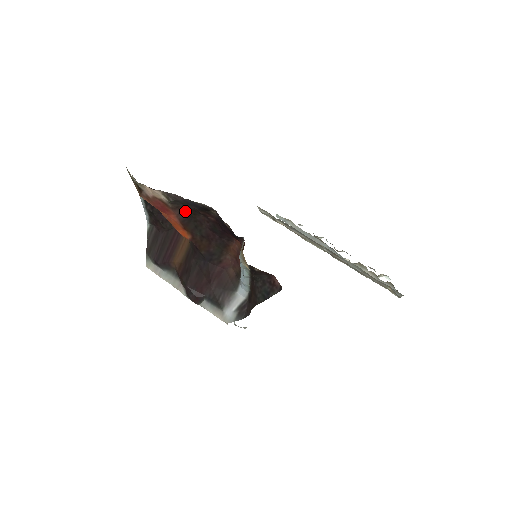
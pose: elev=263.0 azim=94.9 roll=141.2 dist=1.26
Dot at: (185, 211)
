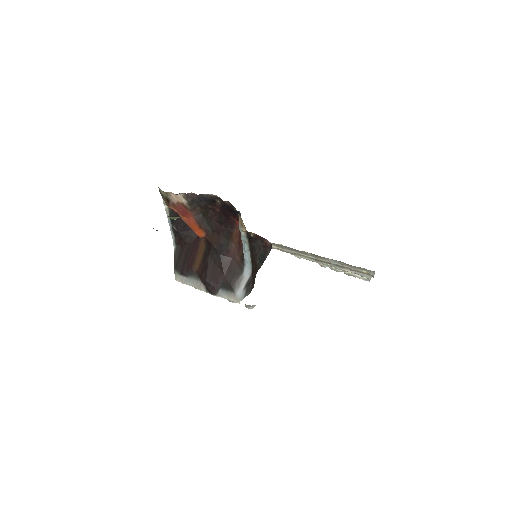
Dot at: (199, 211)
